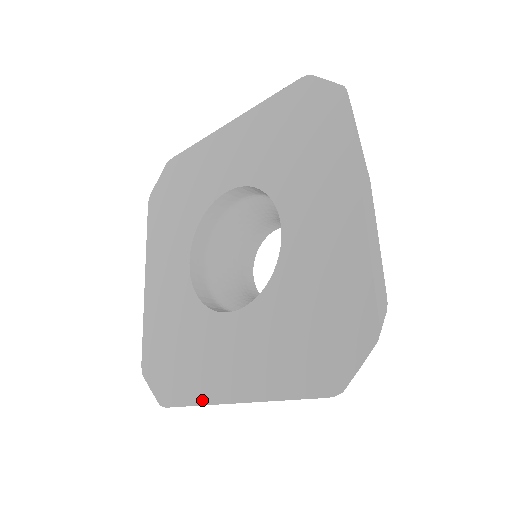
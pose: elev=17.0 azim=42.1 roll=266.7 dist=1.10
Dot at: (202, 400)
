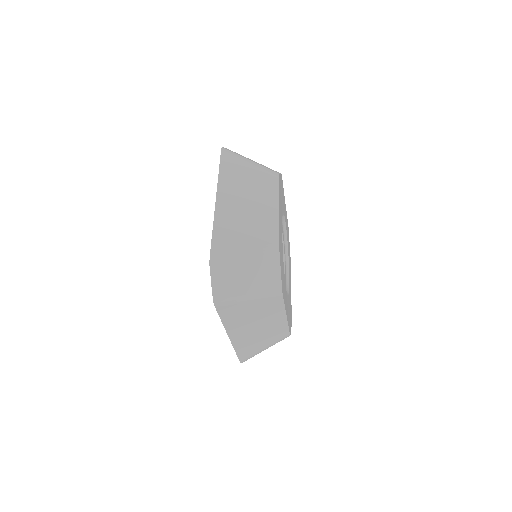
Dot at: (234, 347)
